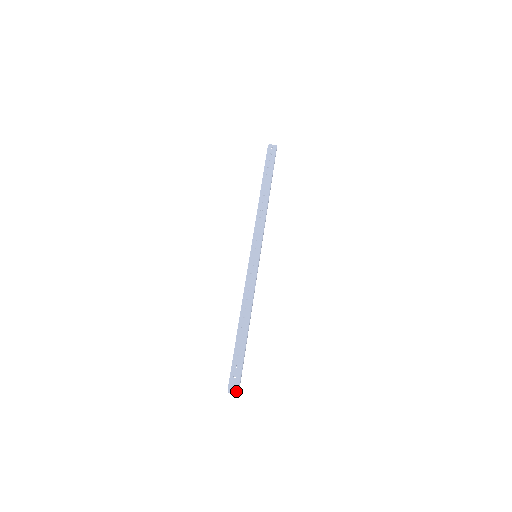
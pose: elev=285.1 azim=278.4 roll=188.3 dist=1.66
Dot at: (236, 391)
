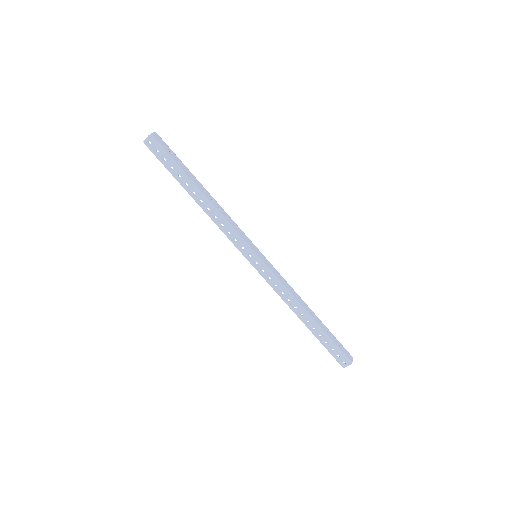
Dot at: (349, 364)
